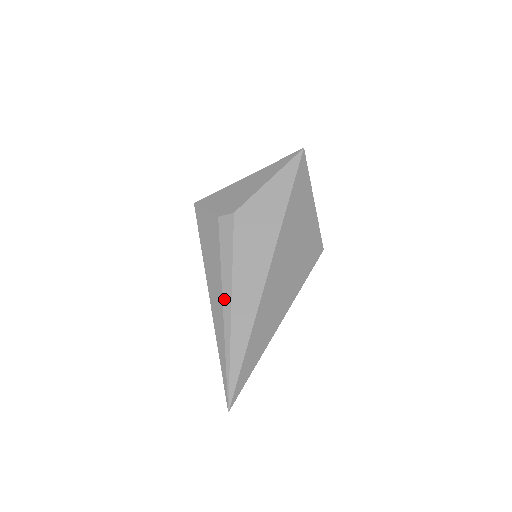
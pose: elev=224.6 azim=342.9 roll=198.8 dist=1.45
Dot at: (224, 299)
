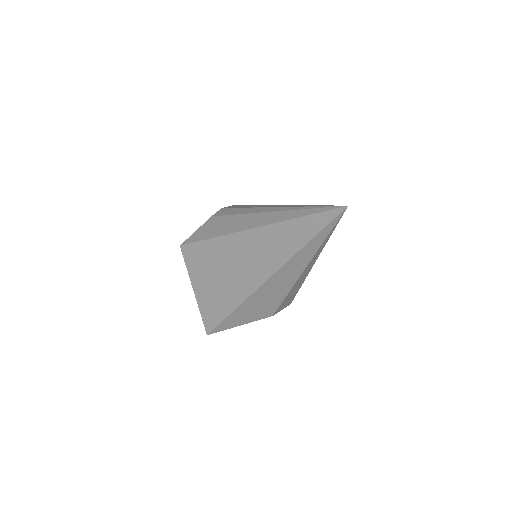
Dot at: (264, 211)
